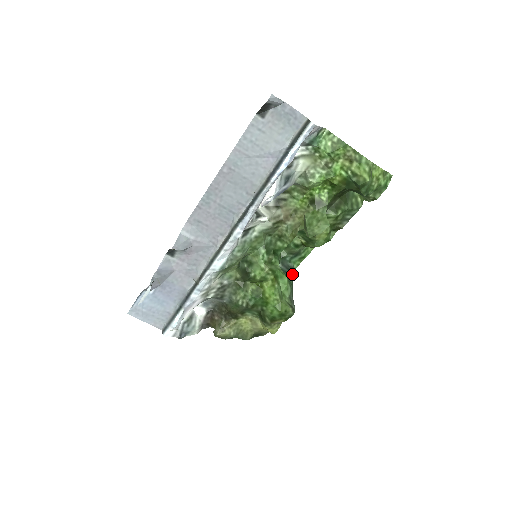
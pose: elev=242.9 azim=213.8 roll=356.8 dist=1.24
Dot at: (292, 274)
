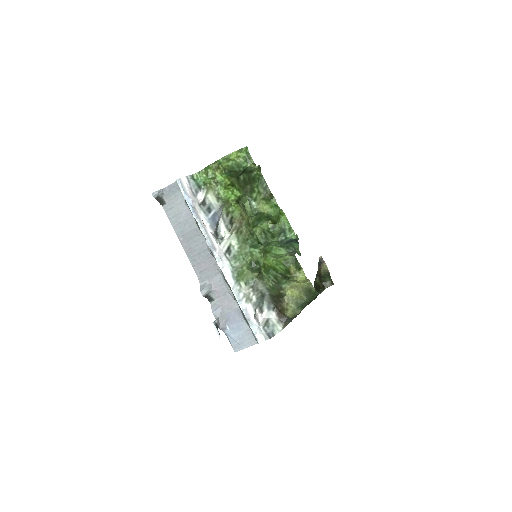
Dot at: (291, 242)
